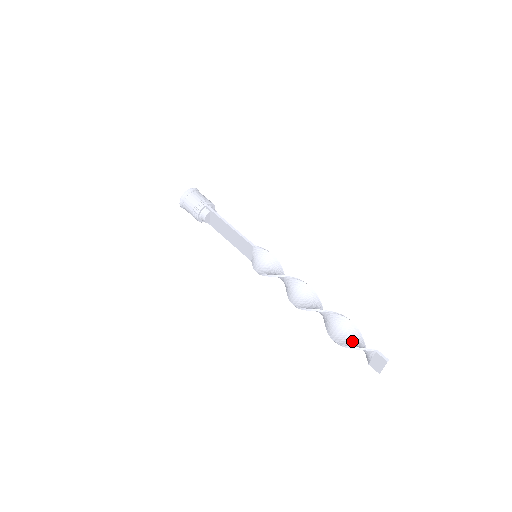
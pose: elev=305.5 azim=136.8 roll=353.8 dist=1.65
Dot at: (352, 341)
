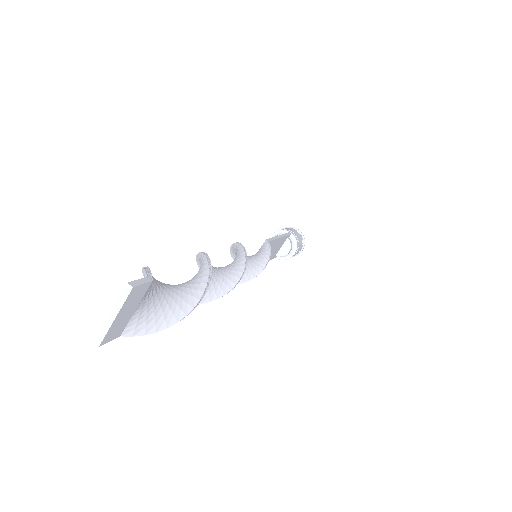
Dot at: (162, 286)
